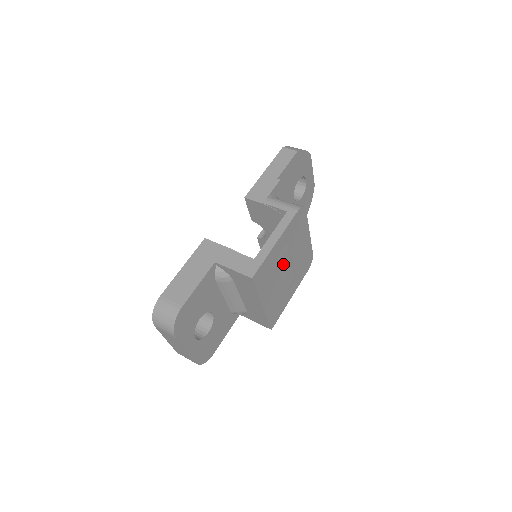
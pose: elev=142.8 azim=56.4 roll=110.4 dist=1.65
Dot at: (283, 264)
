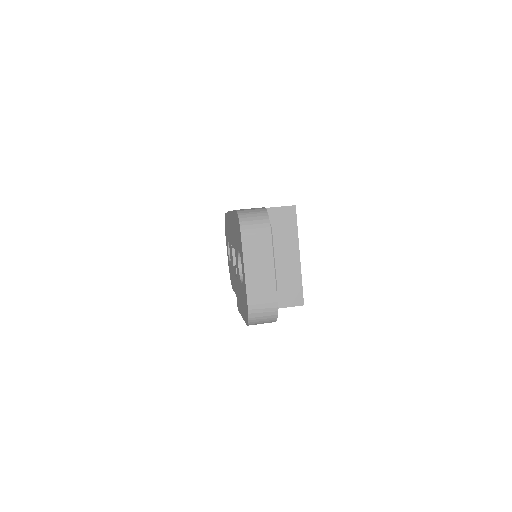
Dot at: occluded
